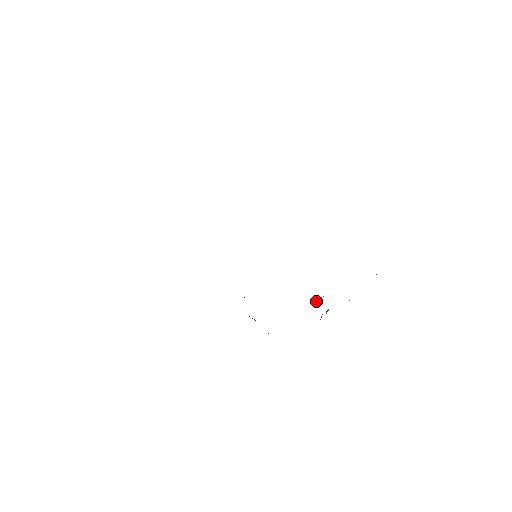
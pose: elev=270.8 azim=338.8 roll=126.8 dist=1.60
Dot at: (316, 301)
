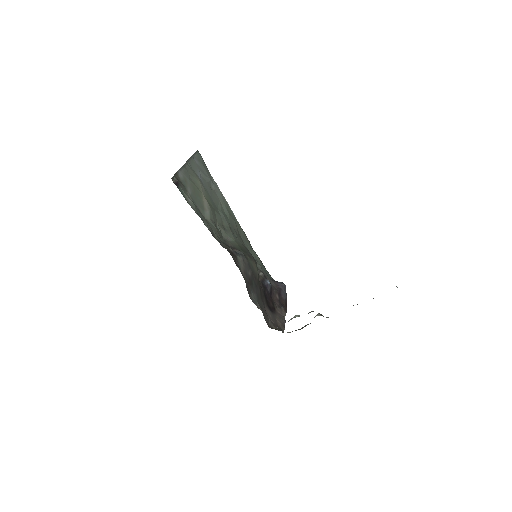
Dot at: occluded
